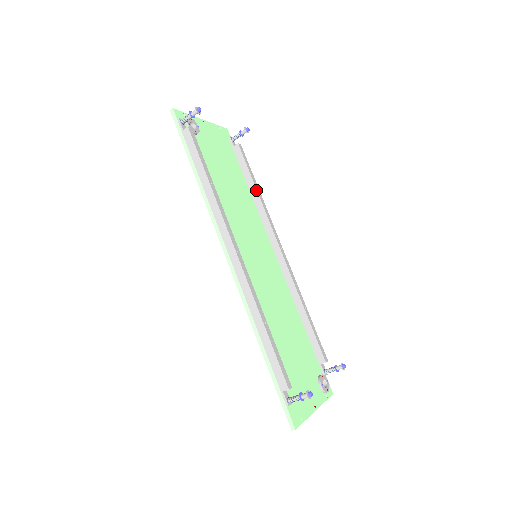
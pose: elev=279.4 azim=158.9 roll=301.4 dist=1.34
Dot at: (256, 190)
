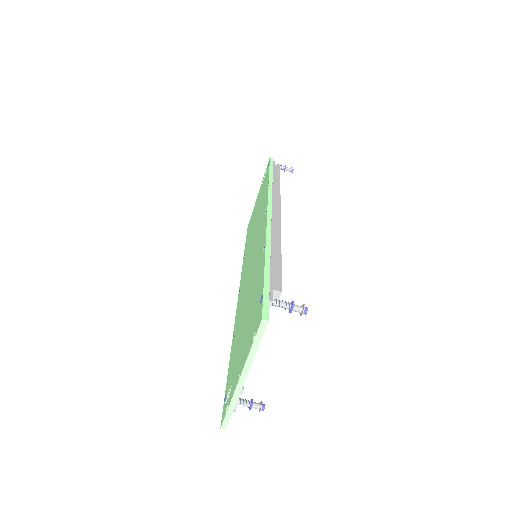
Dot at: occluded
